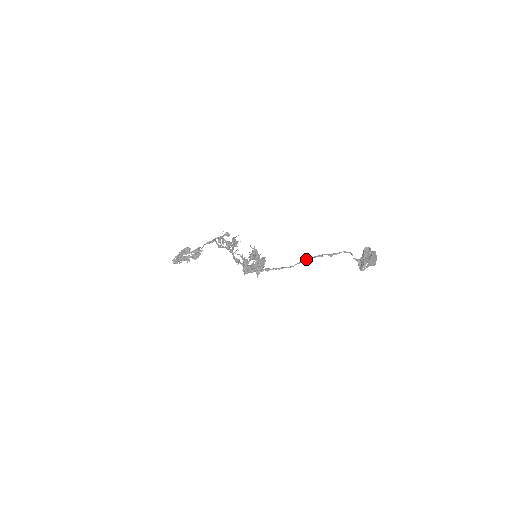
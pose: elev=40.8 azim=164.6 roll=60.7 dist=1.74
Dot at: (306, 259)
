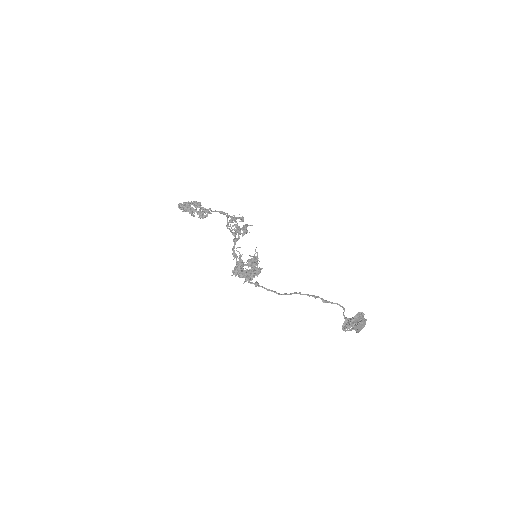
Dot at: (299, 293)
